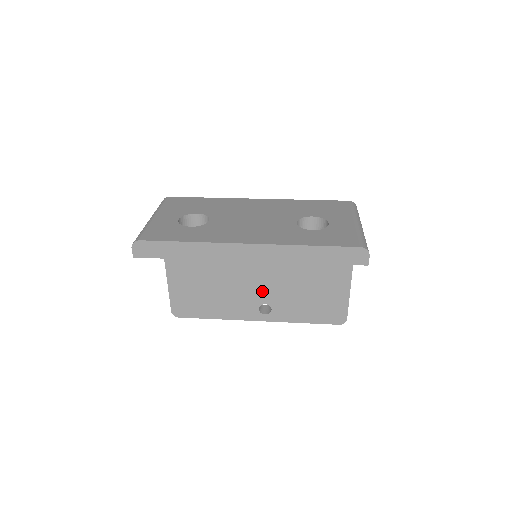
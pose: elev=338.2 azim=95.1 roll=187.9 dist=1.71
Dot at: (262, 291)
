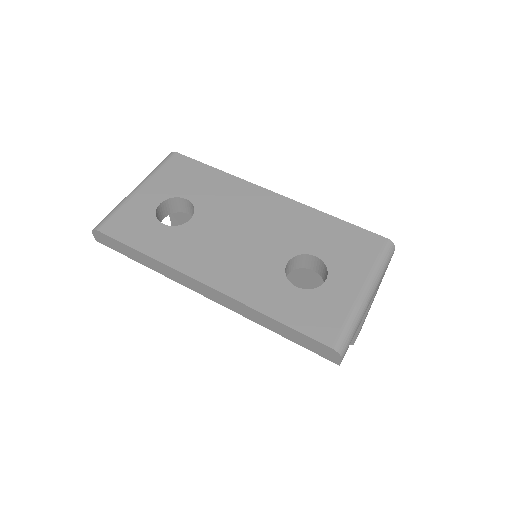
Dot at: occluded
